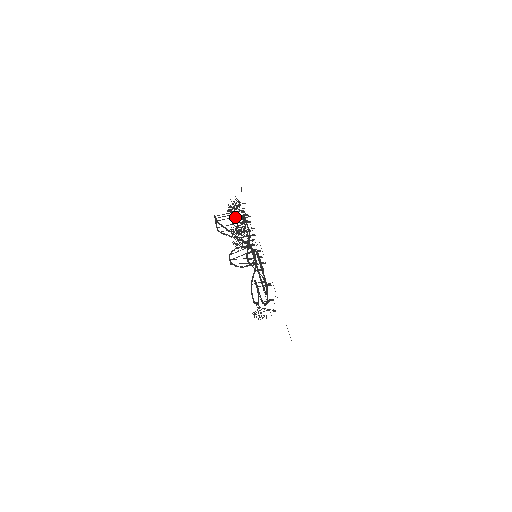
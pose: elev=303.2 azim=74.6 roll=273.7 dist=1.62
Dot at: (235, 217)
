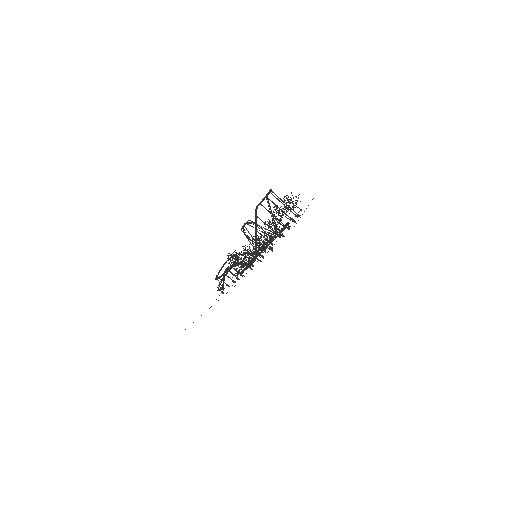
Dot at: occluded
